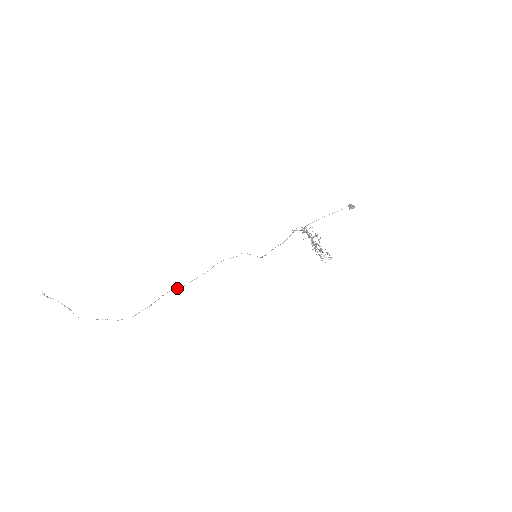
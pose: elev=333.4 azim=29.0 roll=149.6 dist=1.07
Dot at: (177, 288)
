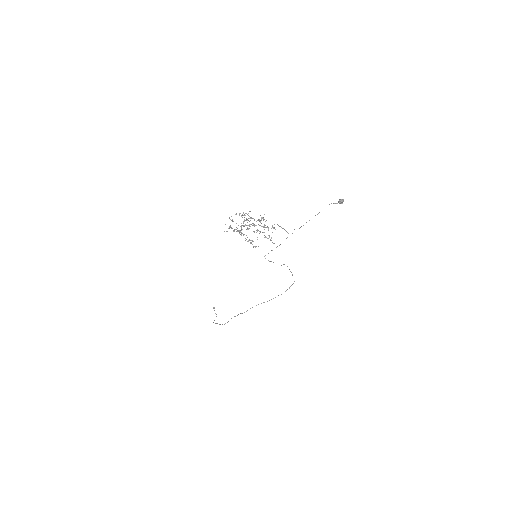
Dot at: occluded
